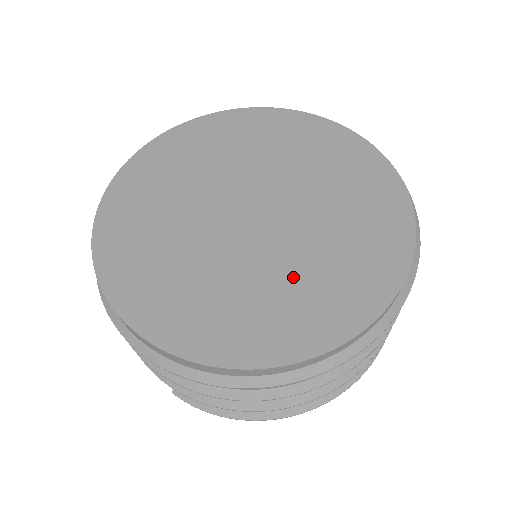
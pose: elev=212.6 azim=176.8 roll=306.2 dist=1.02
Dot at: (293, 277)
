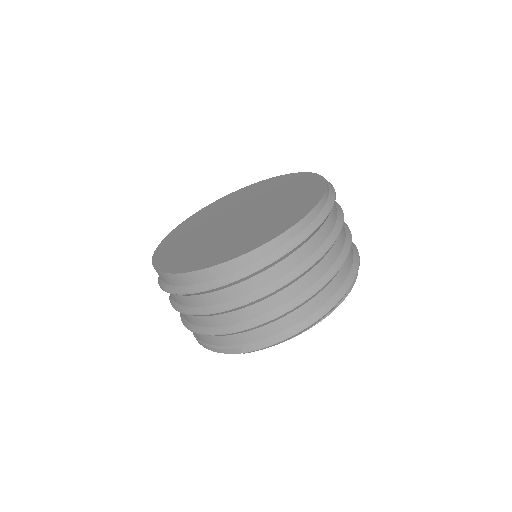
Dot at: (270, 217)
